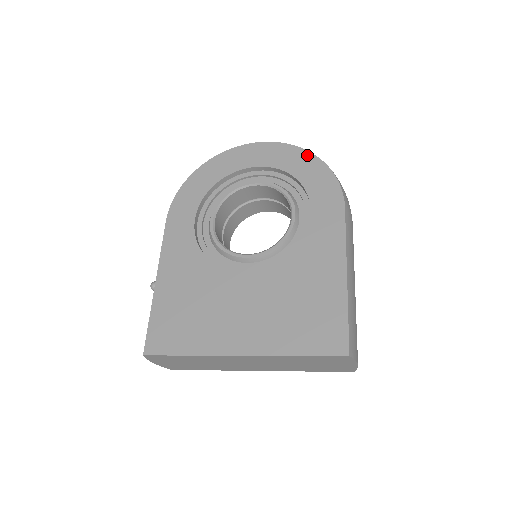
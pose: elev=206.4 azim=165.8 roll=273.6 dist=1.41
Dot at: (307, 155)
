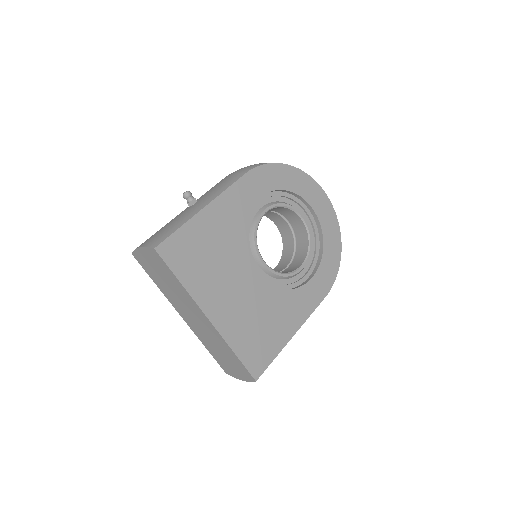
Dot at: (339, 243)
